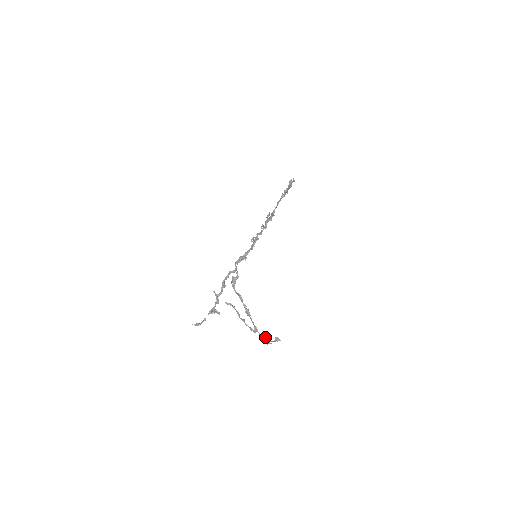
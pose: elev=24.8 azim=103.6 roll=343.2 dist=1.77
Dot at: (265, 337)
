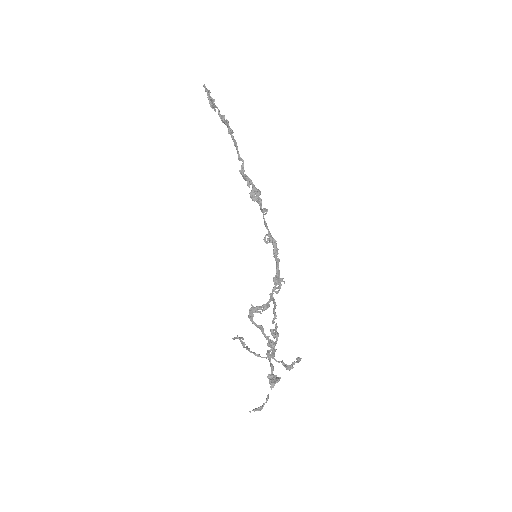
Dot at: (282, 361)
